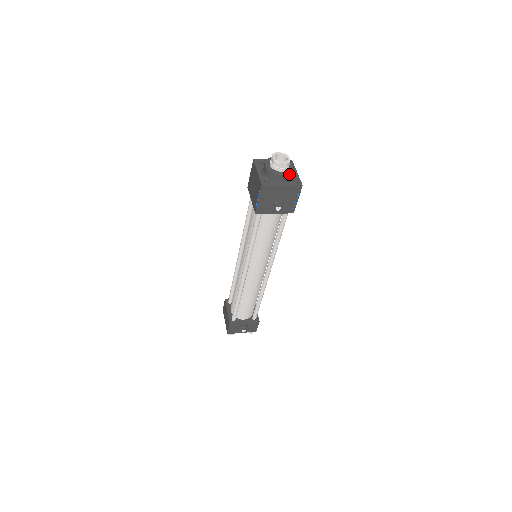
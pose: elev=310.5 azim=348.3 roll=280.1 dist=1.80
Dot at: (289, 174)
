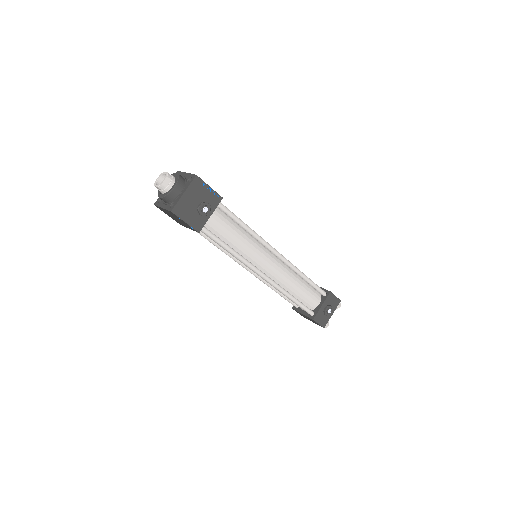
Dot at: (179, 181)
